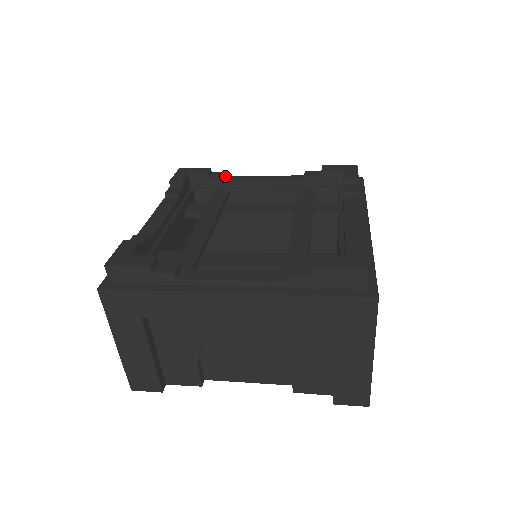
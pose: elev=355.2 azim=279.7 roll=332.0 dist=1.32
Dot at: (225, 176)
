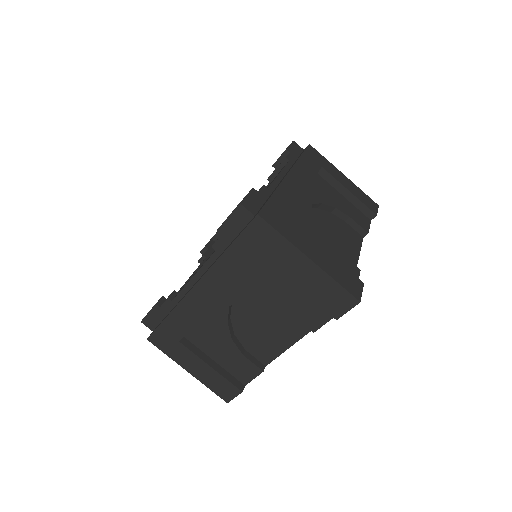
Dot at: occluded
